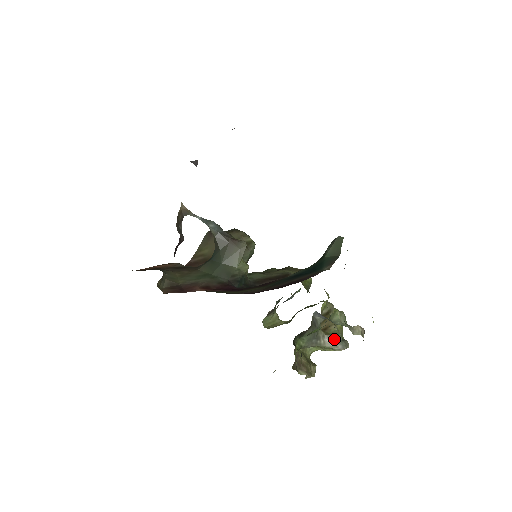
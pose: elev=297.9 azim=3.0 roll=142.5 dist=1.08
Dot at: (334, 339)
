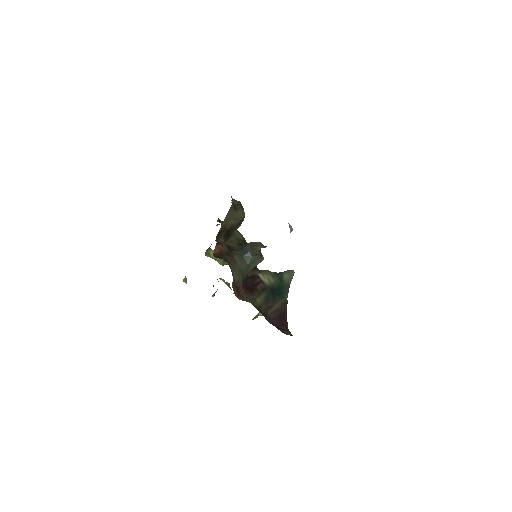
Dot at: occluded
